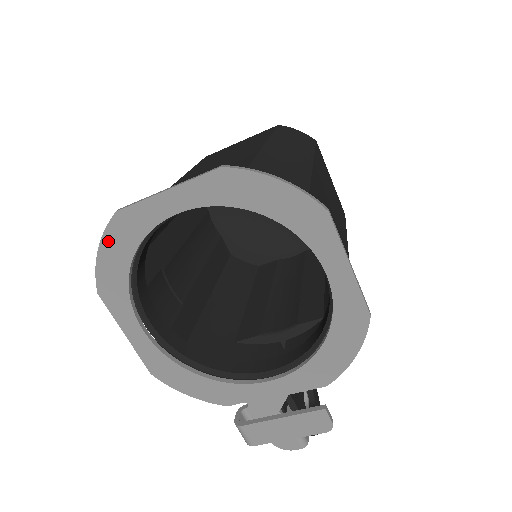
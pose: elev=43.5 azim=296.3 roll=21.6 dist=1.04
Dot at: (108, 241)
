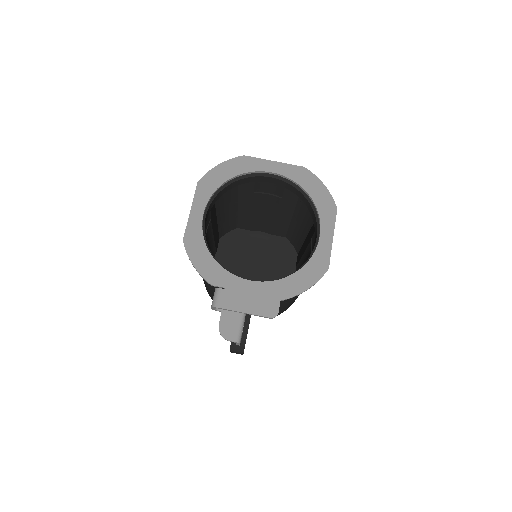
Dot at: (228, 164)
